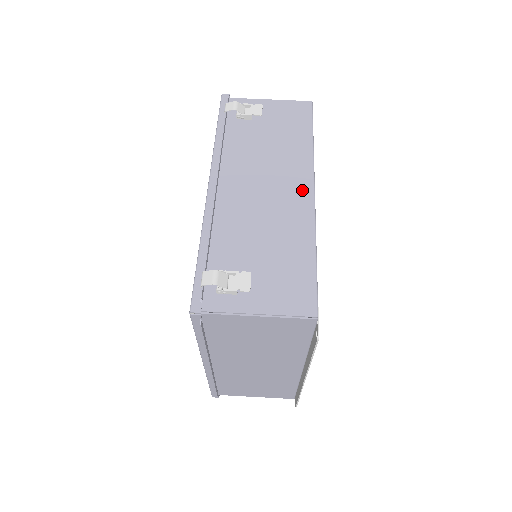
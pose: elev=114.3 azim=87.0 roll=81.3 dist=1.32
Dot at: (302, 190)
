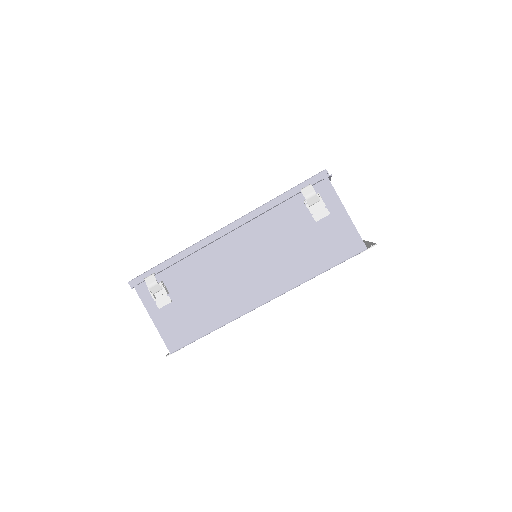
Dot at: (260, 294)
